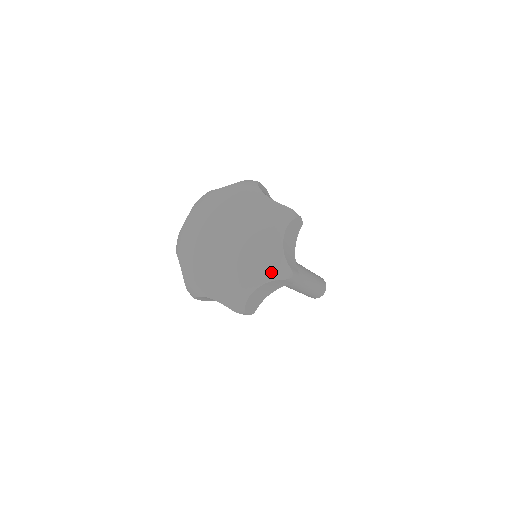
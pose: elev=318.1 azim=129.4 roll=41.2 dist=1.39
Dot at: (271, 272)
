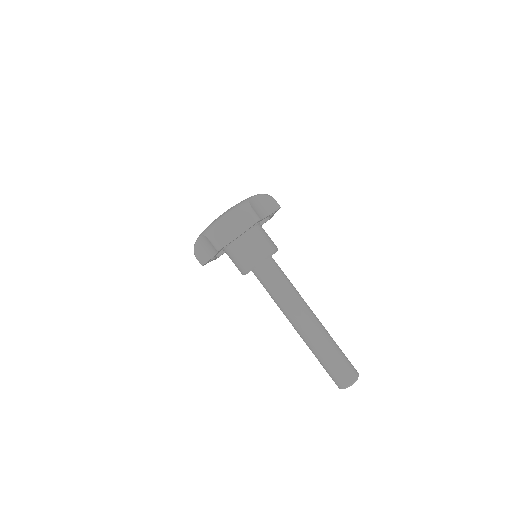
Dot at: (236, 207)
